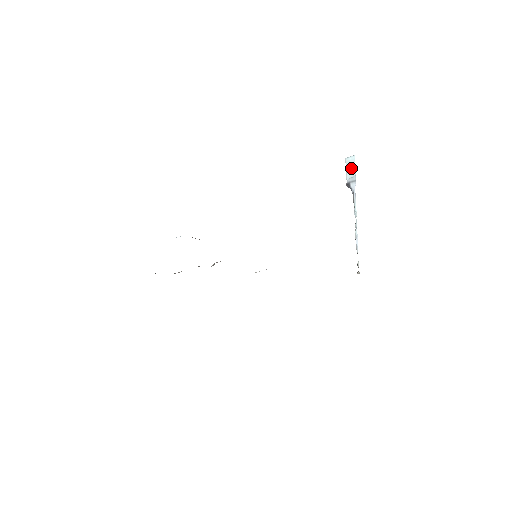
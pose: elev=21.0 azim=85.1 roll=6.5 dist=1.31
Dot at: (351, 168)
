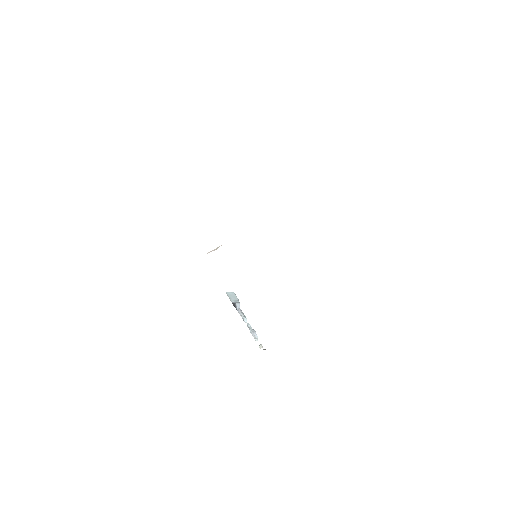
Dot at: (233, 297)
